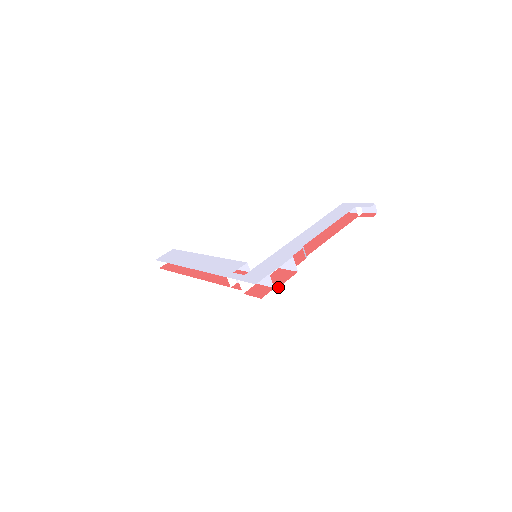
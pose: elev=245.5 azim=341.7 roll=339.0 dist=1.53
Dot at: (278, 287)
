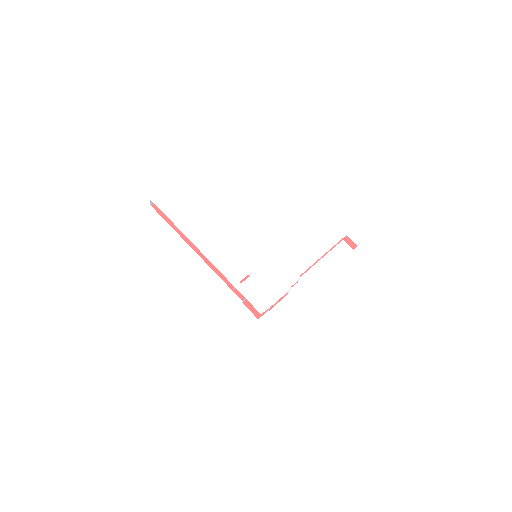
Dot at: (271, 308)
